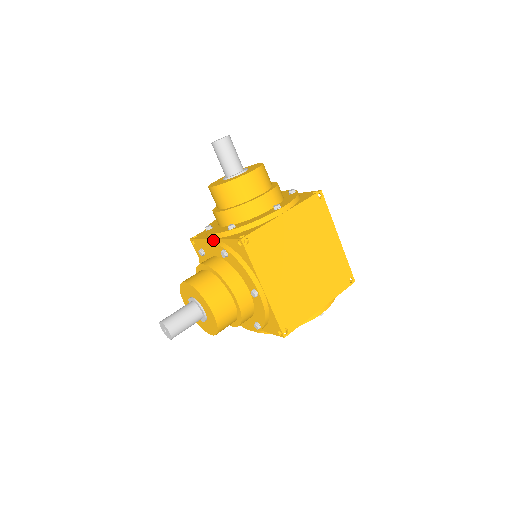
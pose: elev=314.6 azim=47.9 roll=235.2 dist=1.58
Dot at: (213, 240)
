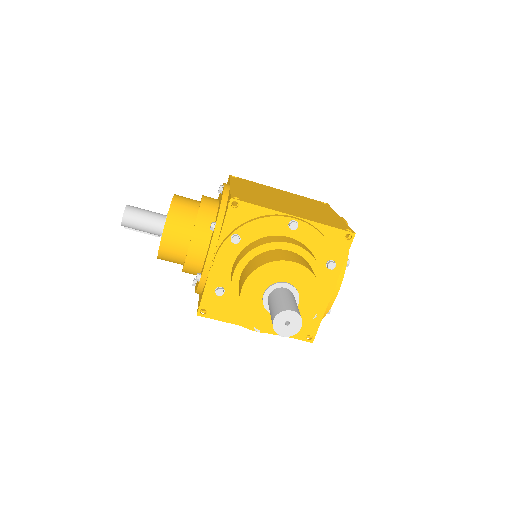
Dot at: (214, 256)
